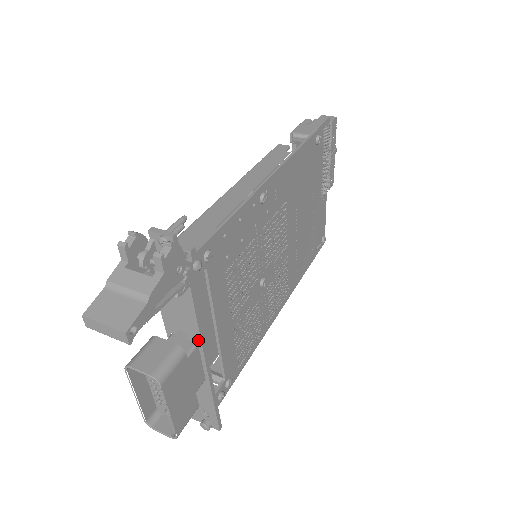
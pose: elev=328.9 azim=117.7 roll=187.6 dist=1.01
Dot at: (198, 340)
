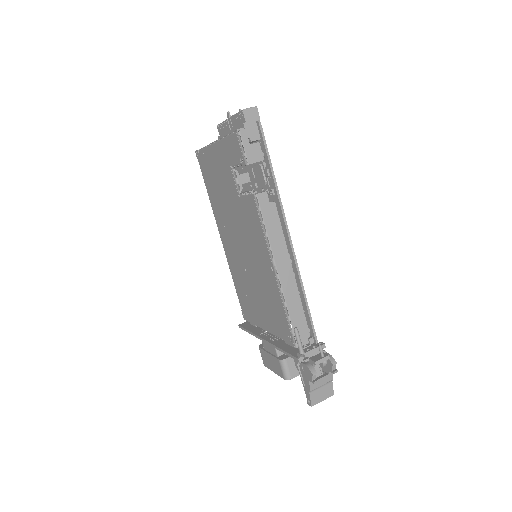
Dot at: occluded
